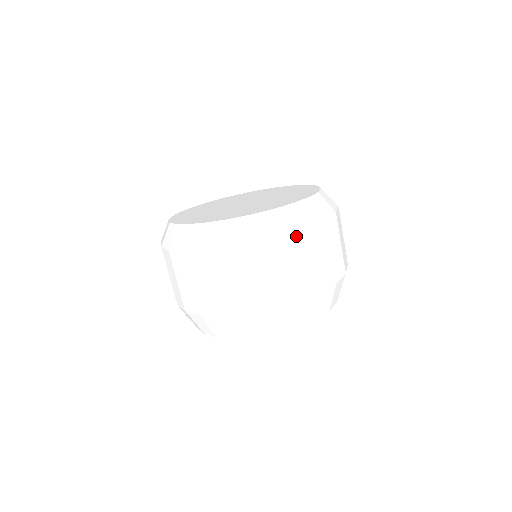
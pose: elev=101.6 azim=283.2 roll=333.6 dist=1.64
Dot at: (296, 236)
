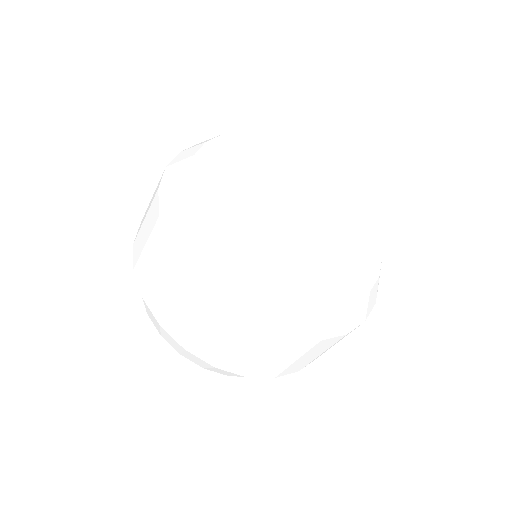
Dot at: (299, 342)
